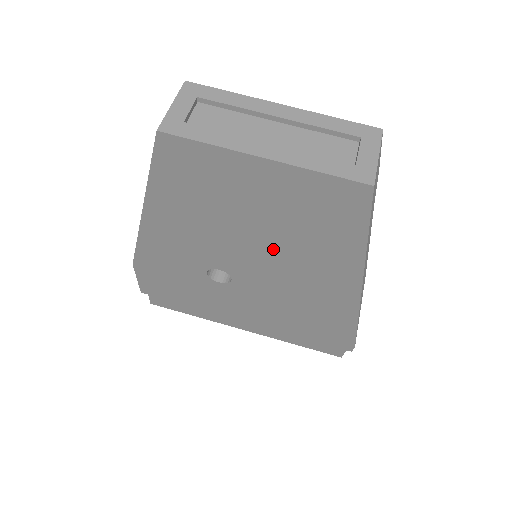
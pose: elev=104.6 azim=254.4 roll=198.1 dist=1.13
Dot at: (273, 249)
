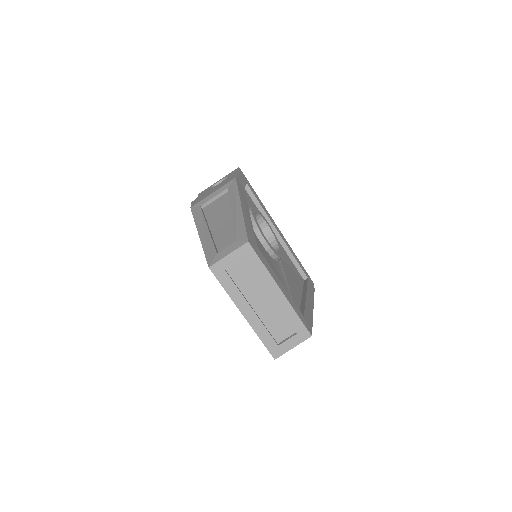
Dot at: occluded
